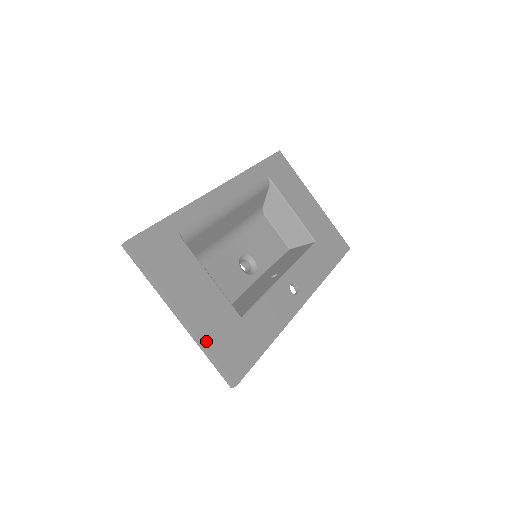
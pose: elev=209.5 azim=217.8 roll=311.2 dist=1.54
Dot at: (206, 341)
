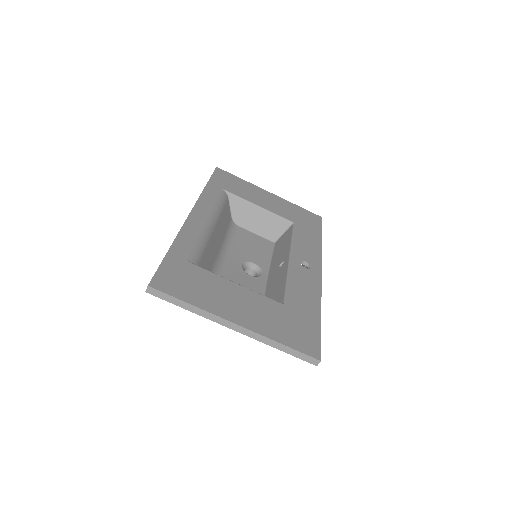
Dot at: (271, 336)
